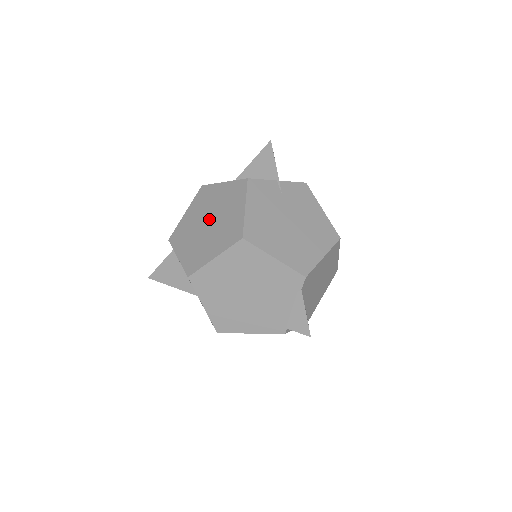
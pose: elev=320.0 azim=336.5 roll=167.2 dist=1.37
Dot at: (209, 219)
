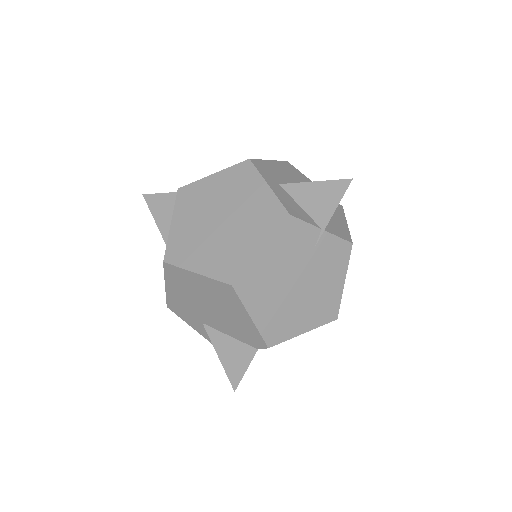
Dot at: (224, 216)
